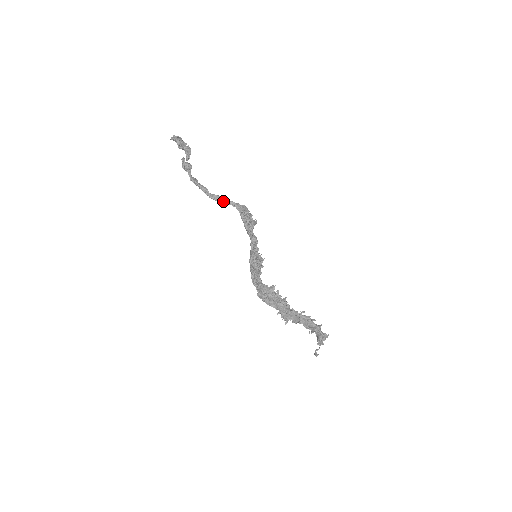
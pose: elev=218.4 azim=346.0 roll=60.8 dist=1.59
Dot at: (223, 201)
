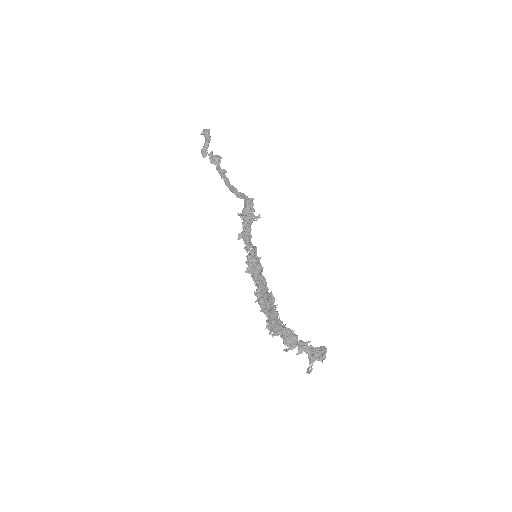
Dot at: (238, 194)
